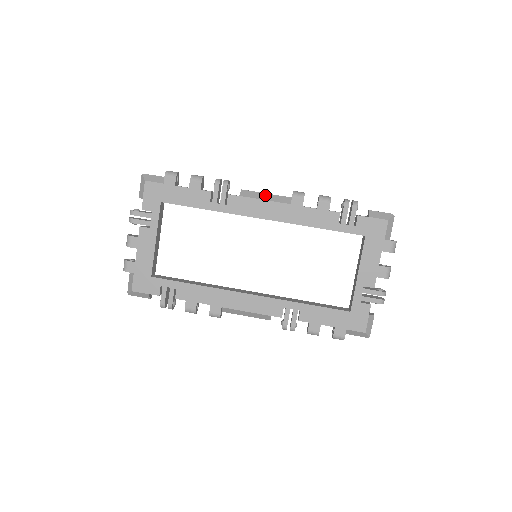
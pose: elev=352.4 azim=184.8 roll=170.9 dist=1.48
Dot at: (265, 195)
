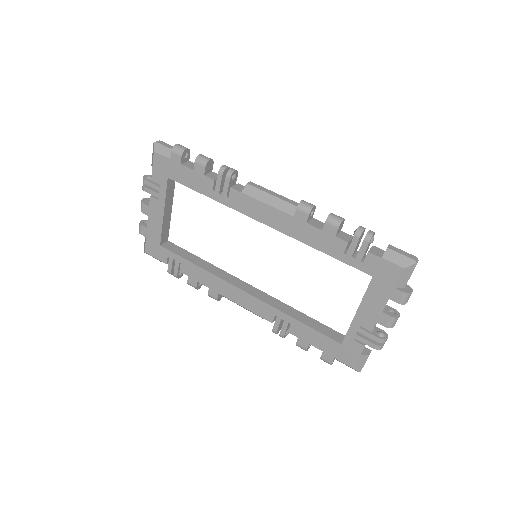
Dot at: (270, 197)
